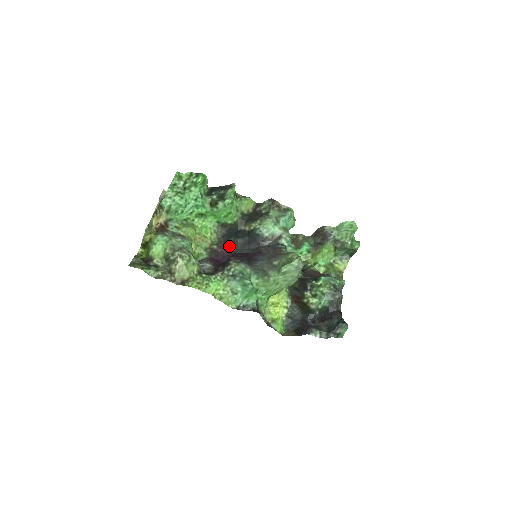
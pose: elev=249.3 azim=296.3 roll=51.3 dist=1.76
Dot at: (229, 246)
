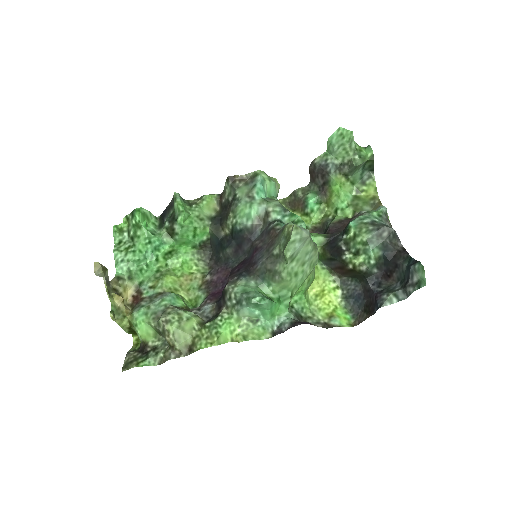
Dot at: (222, 265)
